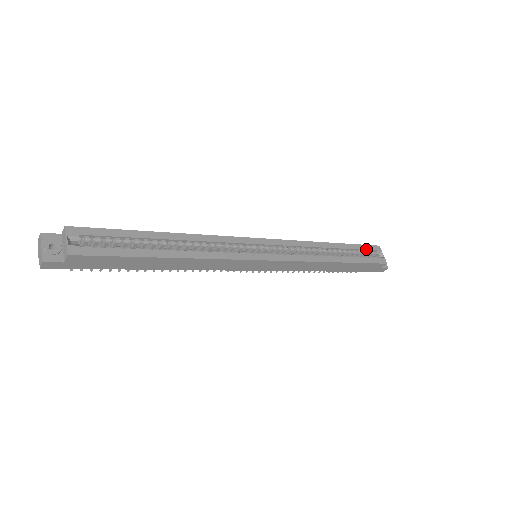
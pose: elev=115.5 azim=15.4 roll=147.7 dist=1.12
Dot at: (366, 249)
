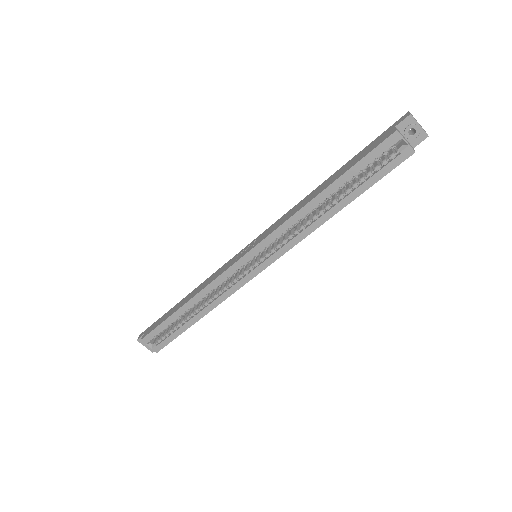
Dot at: (374, 158)
